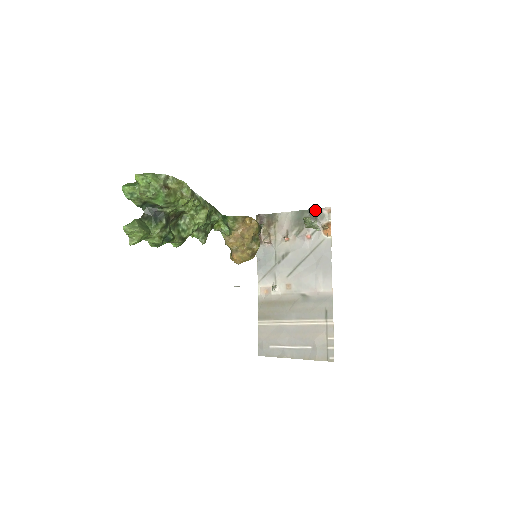
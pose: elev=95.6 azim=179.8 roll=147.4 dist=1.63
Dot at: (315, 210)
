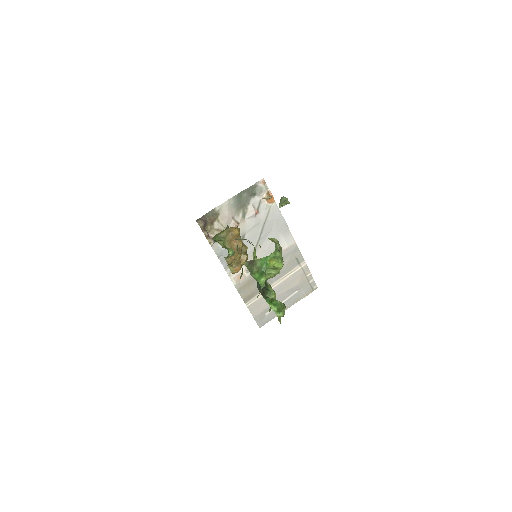
Dot at: (252, 188)
